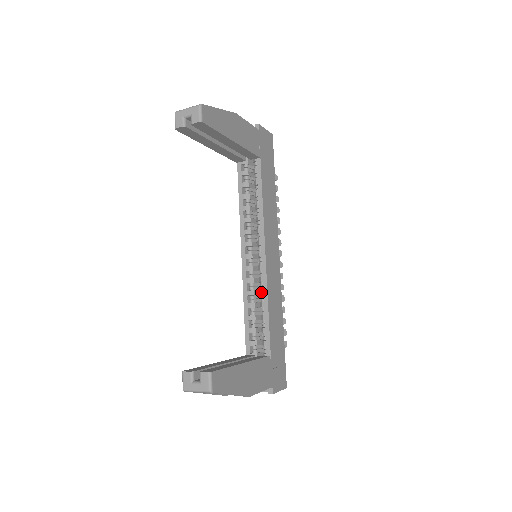
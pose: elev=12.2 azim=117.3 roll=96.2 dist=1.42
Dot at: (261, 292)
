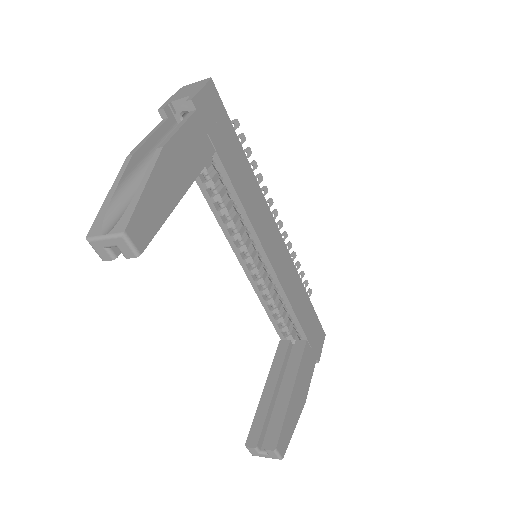
Dot at: (277, 293)
